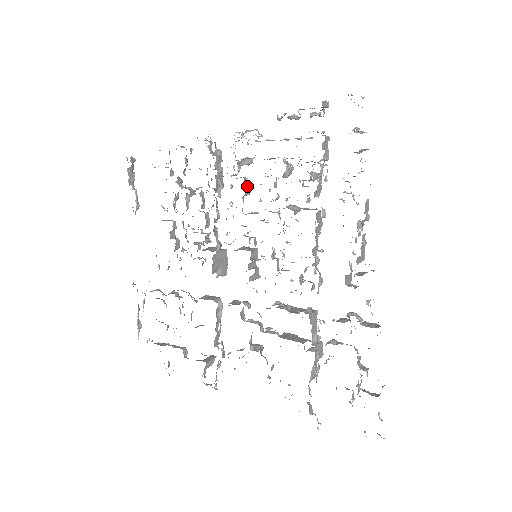
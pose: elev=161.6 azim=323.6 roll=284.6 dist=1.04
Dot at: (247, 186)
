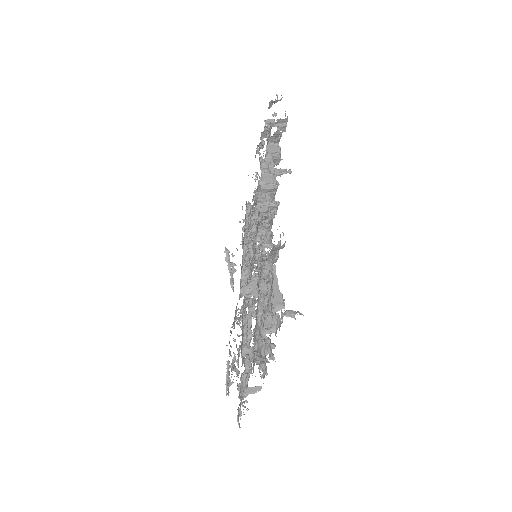
Dot at: occluded
